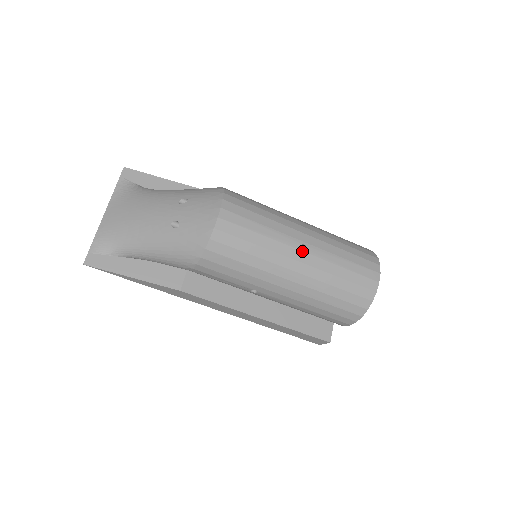
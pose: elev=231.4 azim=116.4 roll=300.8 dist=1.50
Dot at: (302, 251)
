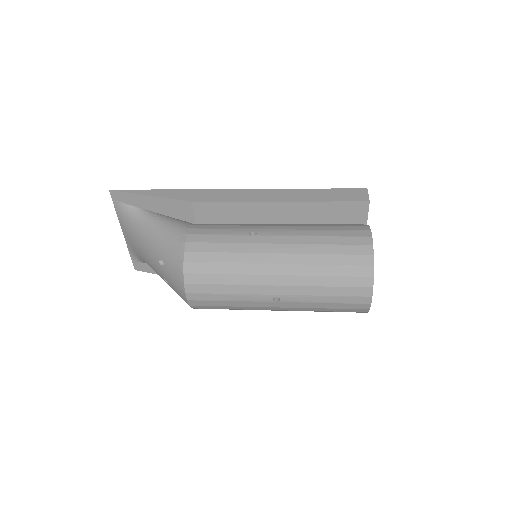
Dot at: (276, 302)
